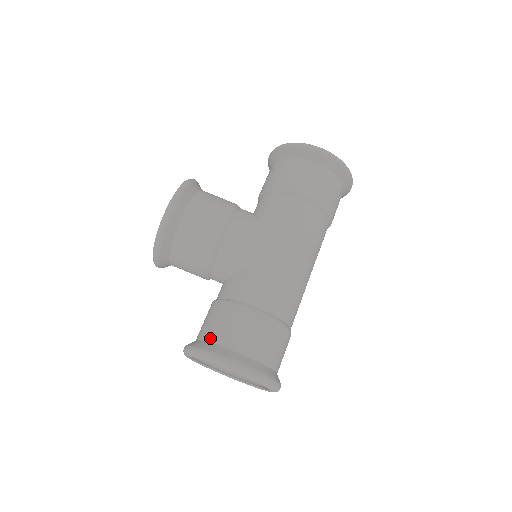
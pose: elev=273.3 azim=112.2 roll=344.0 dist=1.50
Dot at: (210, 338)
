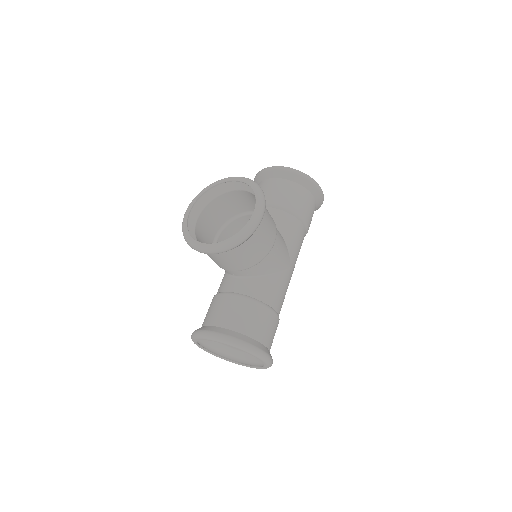
Dot at: (248, 333)
